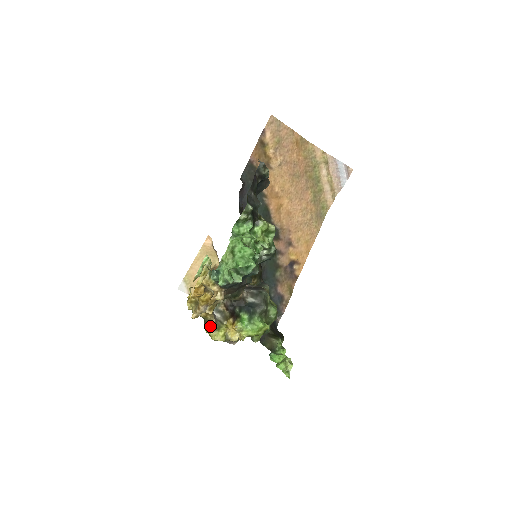
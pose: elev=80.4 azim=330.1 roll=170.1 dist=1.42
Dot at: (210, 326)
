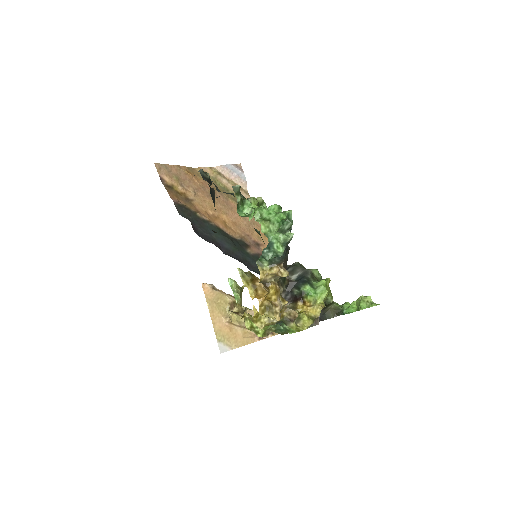
Dot at: (294, 318)
